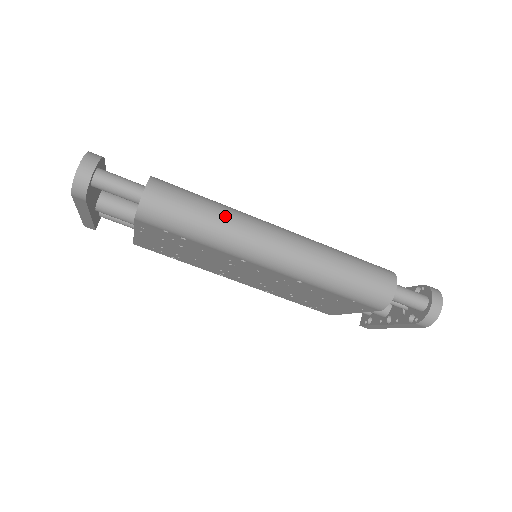
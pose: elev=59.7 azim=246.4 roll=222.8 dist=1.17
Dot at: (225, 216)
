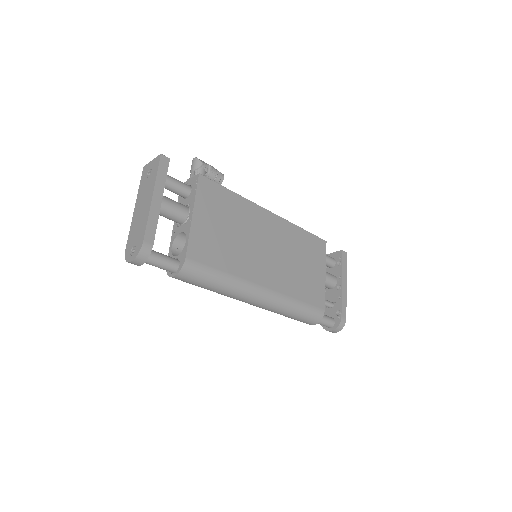
Dot at: (224, 292)
